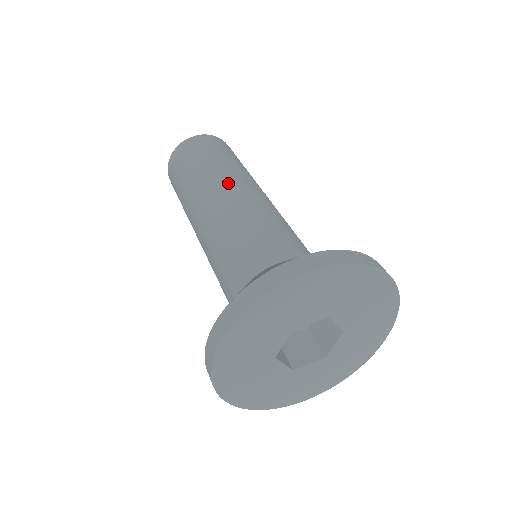
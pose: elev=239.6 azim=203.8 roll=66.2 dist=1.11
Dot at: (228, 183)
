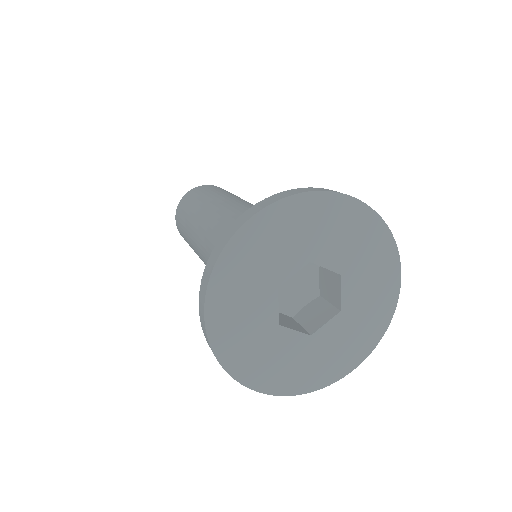
Dot at: (213, 208)
